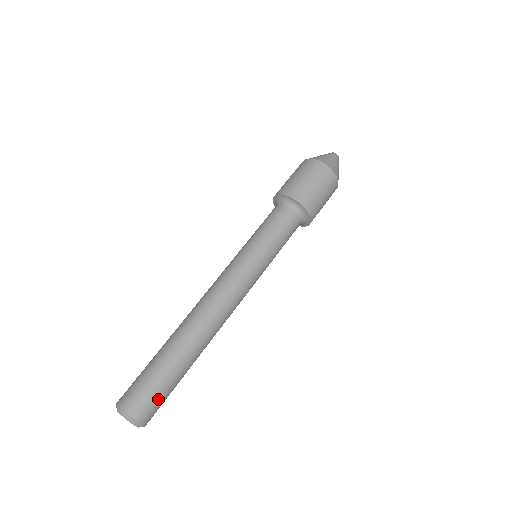
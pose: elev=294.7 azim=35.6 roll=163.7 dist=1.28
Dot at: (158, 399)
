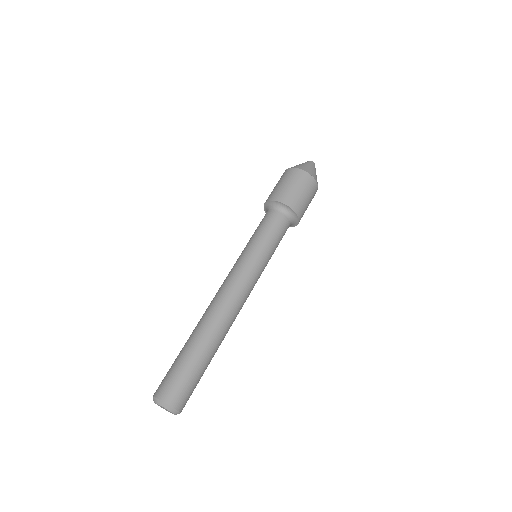
Dot at: (191, 389)
